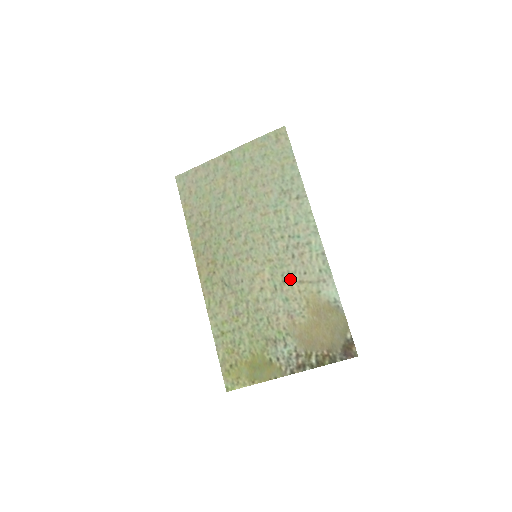
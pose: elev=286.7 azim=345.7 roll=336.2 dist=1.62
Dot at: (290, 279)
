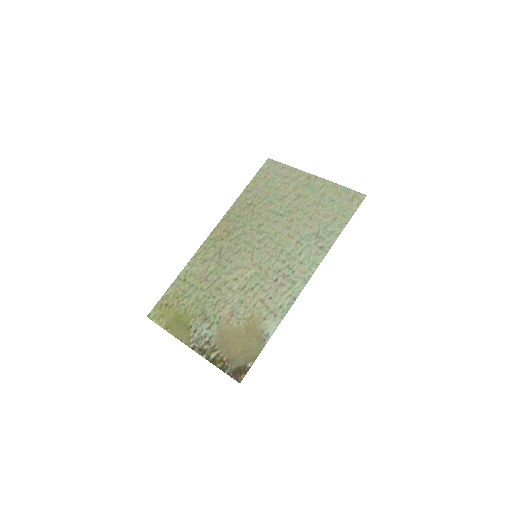
Dot at: (258, 292)
